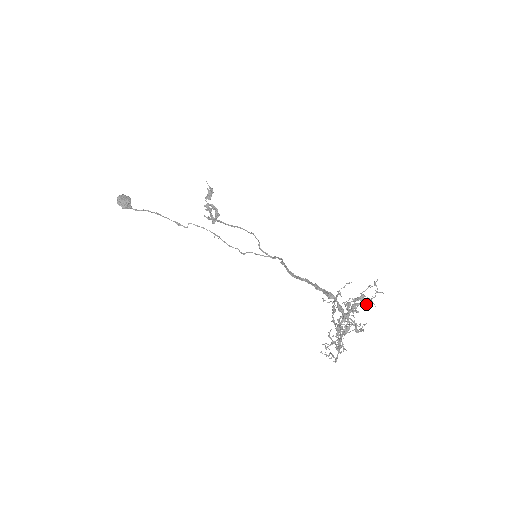
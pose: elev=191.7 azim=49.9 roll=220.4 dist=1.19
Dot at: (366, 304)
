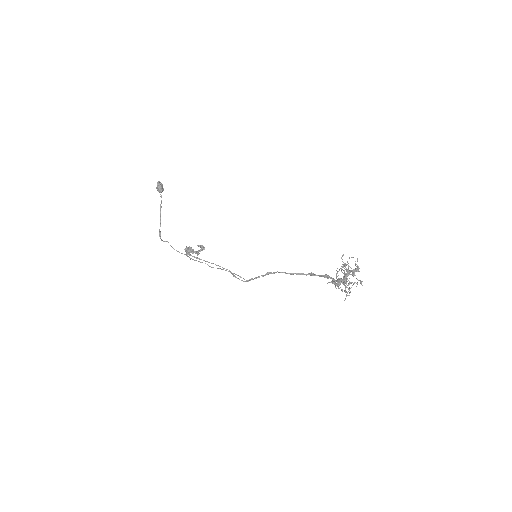
Dot at: occluded
